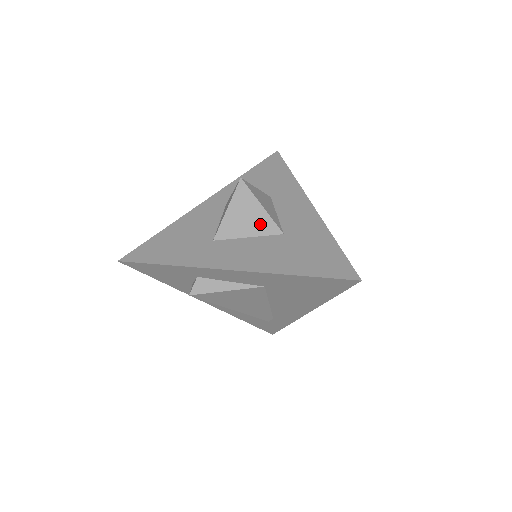
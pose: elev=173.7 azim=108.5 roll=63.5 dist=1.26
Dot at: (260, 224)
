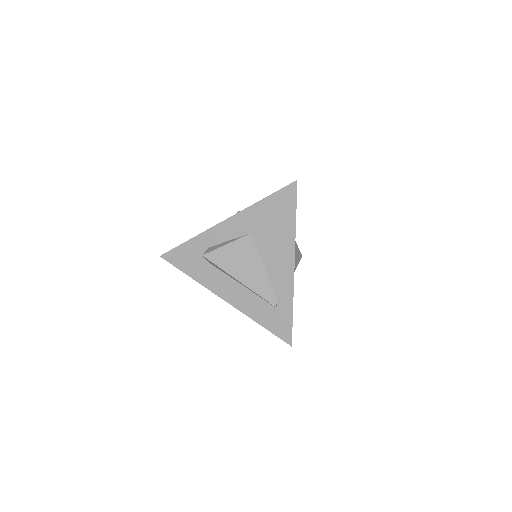
Dot at: occluded
